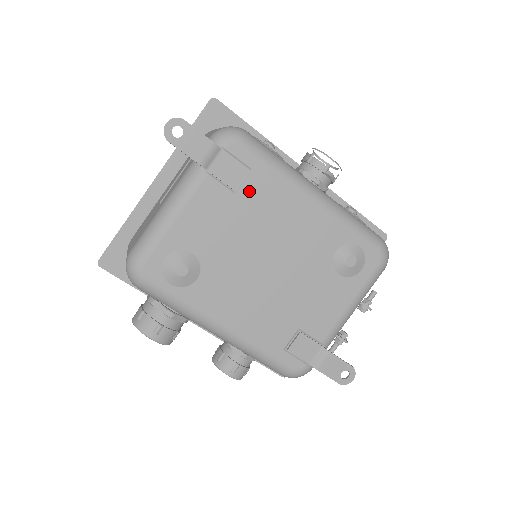
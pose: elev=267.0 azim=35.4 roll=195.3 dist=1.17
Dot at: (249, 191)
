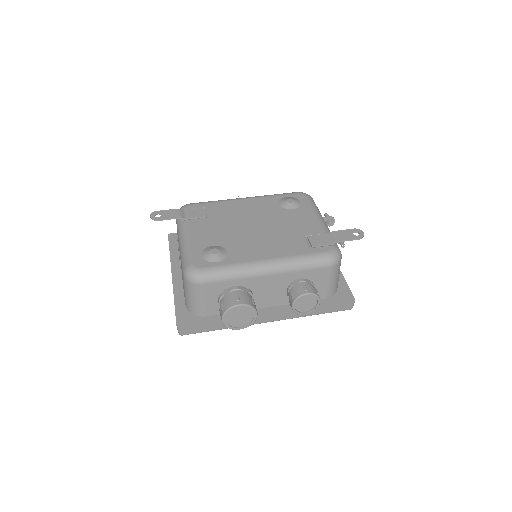
Dot at: (212, 213)
